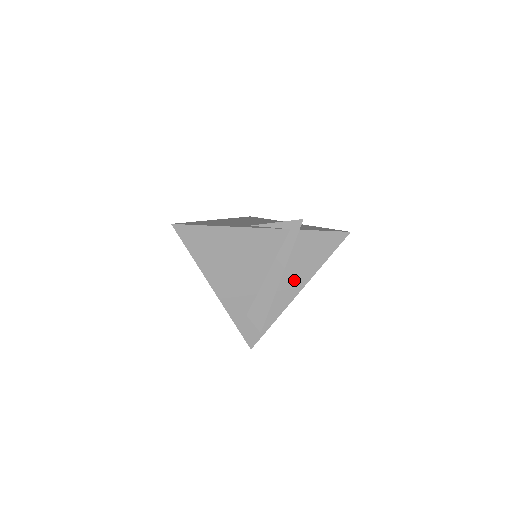
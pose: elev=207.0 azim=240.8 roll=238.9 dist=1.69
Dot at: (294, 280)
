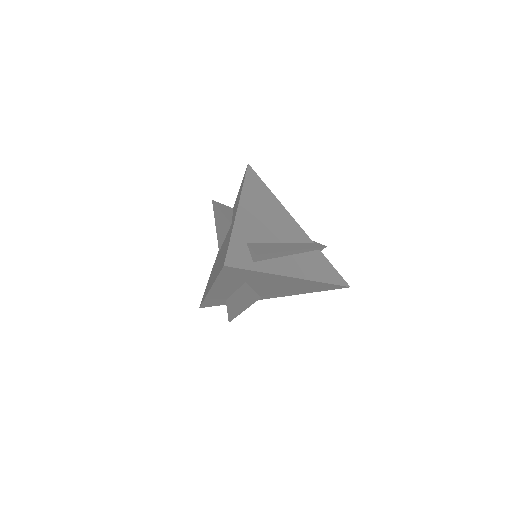
Dot at: (300, 268)
